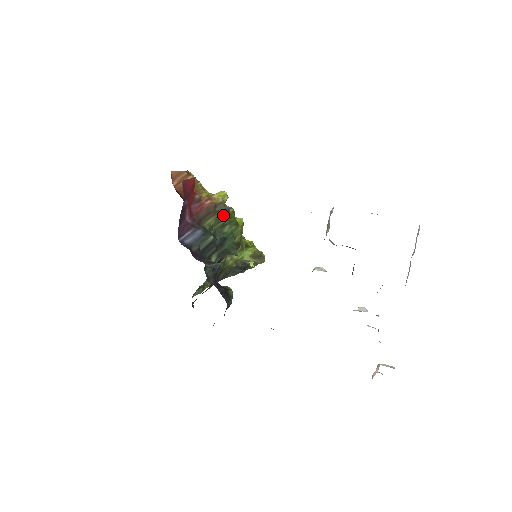
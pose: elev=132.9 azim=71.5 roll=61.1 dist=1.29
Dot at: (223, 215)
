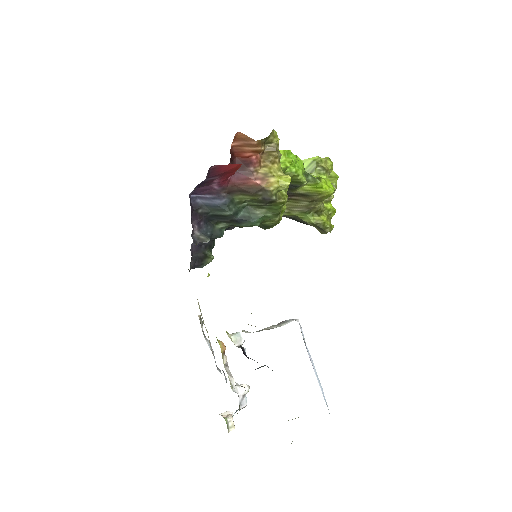
Dot at: (264, 200)
